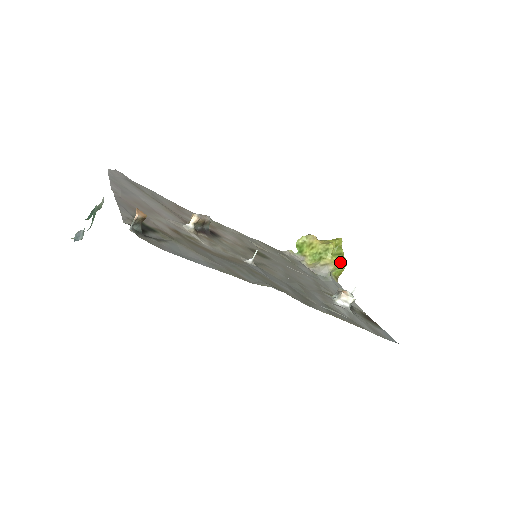
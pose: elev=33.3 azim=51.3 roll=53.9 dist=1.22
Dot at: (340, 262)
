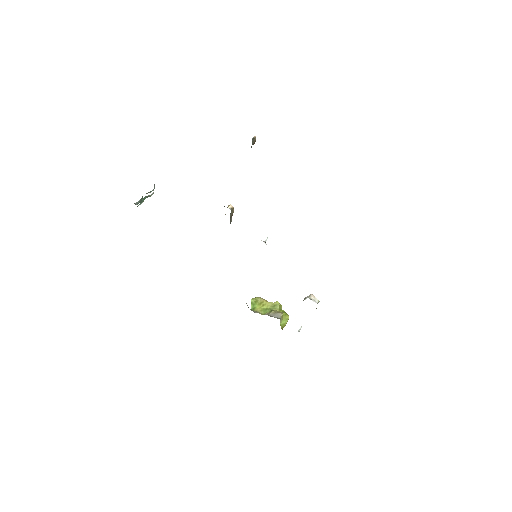
Dot at: (285, 315)
